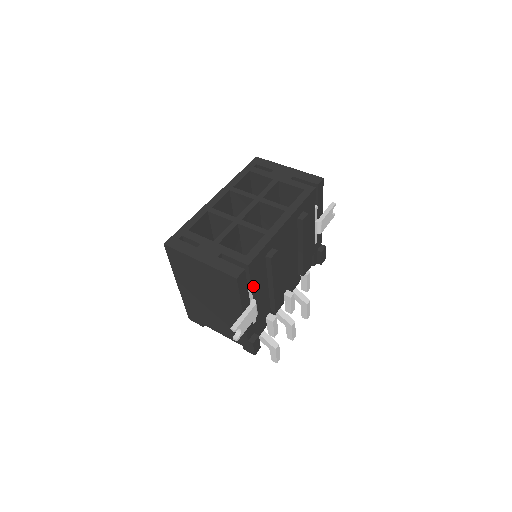
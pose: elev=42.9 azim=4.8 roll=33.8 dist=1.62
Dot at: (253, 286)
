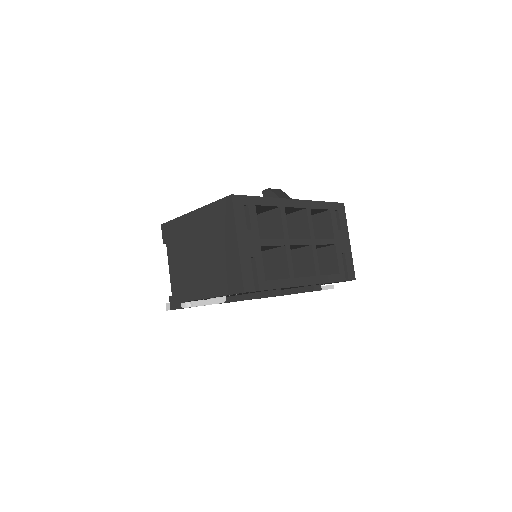
Dot at: occluded
